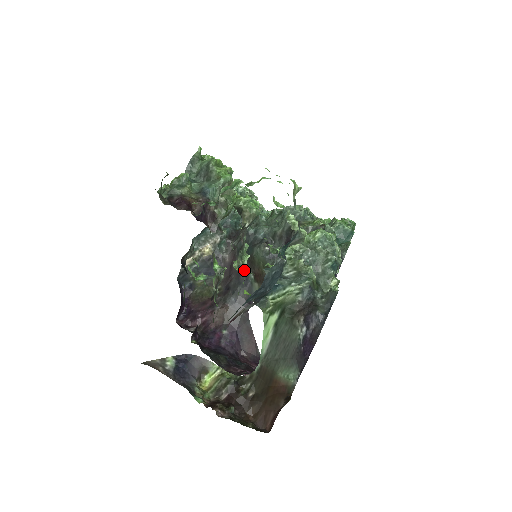
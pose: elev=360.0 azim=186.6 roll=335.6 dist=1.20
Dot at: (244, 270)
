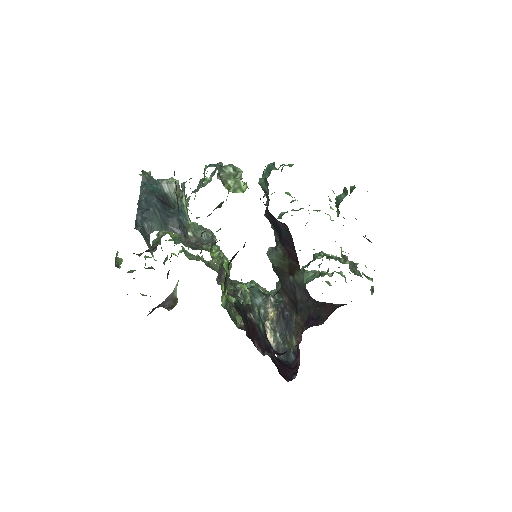
Dot at: occluded
